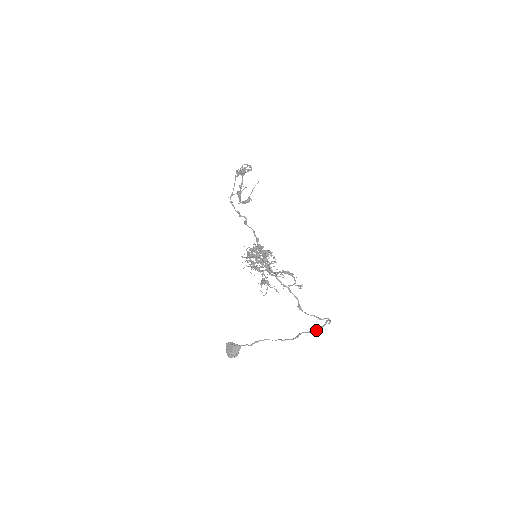
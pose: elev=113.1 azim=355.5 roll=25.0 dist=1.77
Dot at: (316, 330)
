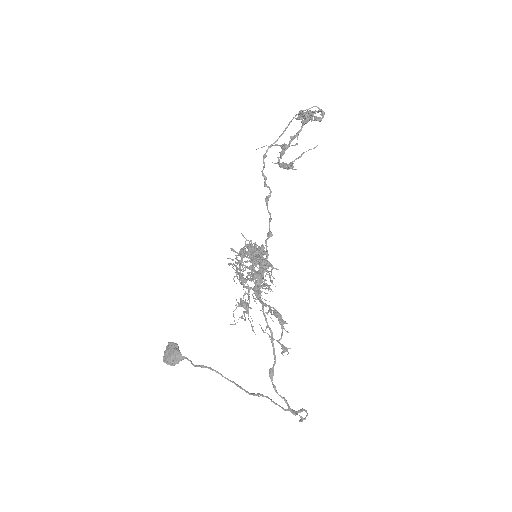
Dot at: occluded
